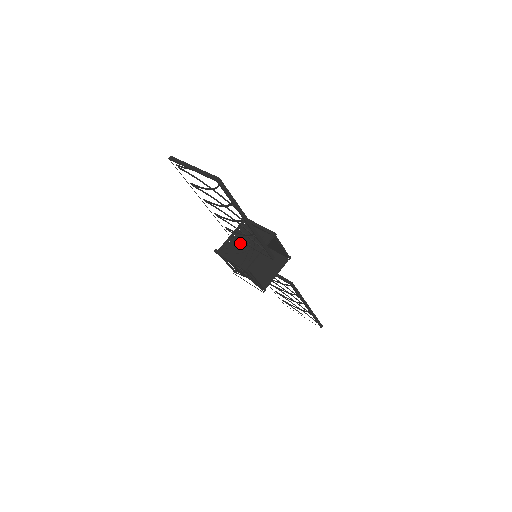
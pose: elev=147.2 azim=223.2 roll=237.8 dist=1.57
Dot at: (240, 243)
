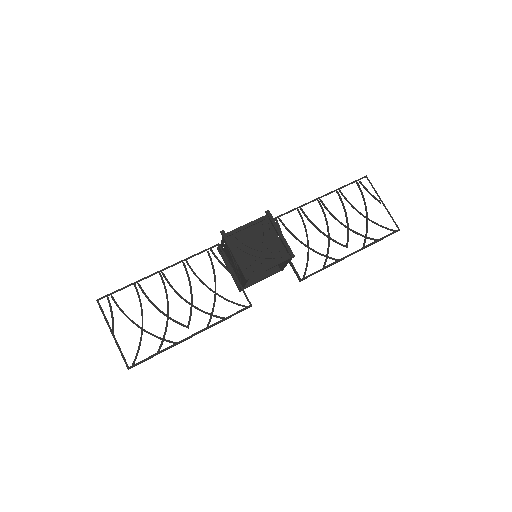
Dot at: (230, 257)
